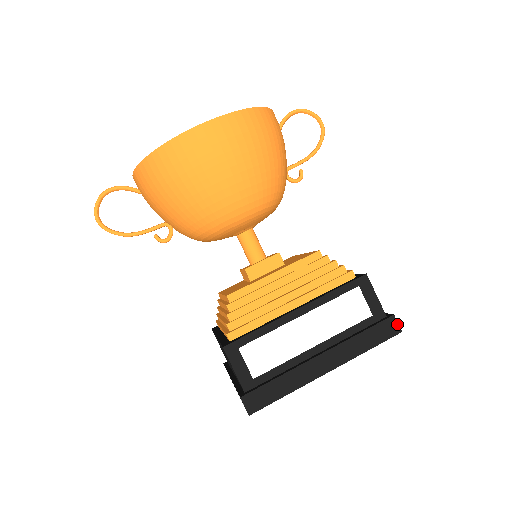
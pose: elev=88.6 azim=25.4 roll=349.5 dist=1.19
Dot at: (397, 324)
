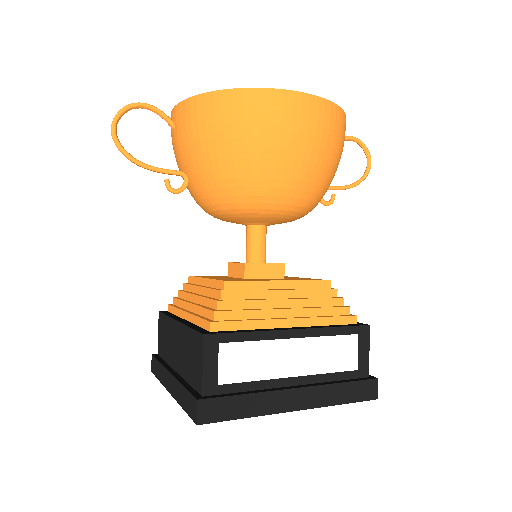
Dot at: (377, 389)
